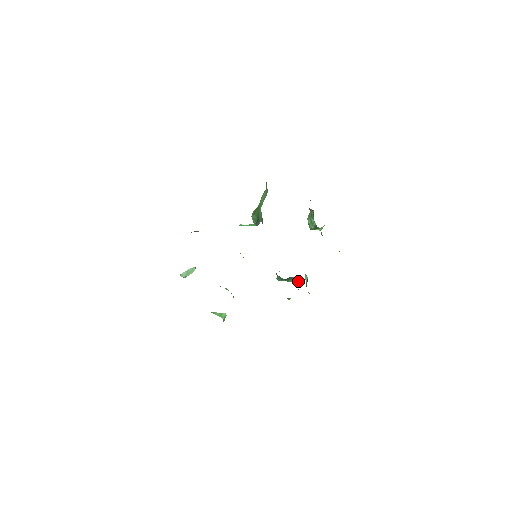
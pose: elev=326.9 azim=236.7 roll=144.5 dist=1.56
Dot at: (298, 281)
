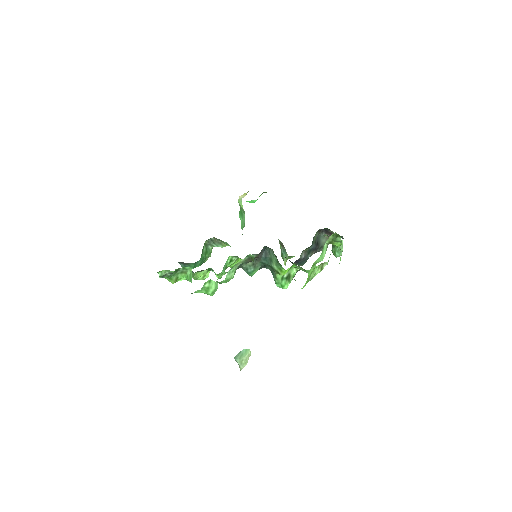
Dot at: (273, 251)
